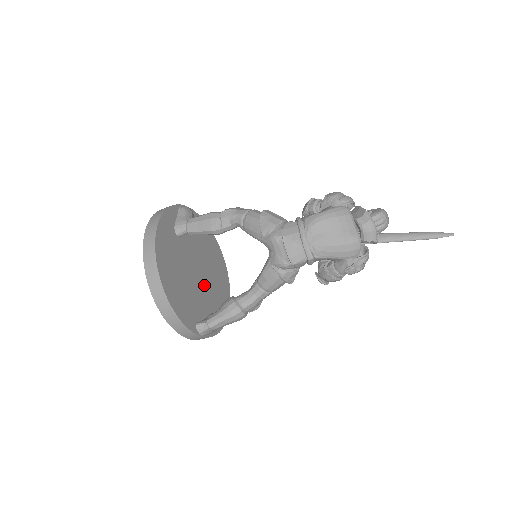
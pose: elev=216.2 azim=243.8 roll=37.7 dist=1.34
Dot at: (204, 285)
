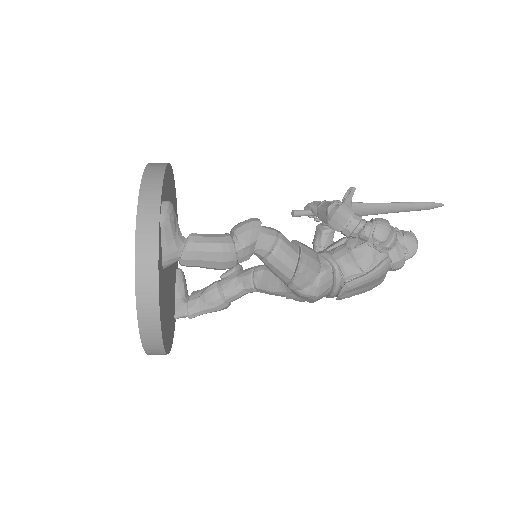
Dot at: occluded
